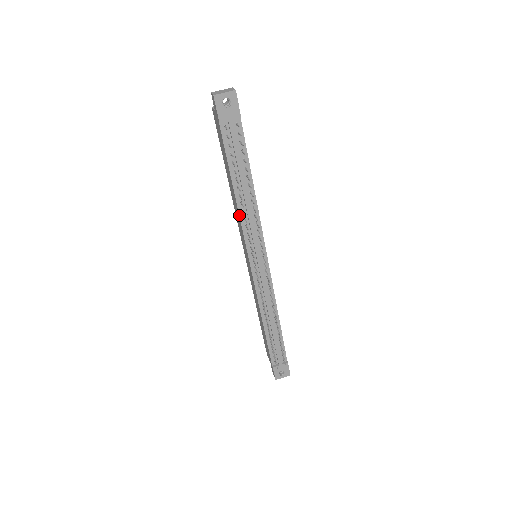
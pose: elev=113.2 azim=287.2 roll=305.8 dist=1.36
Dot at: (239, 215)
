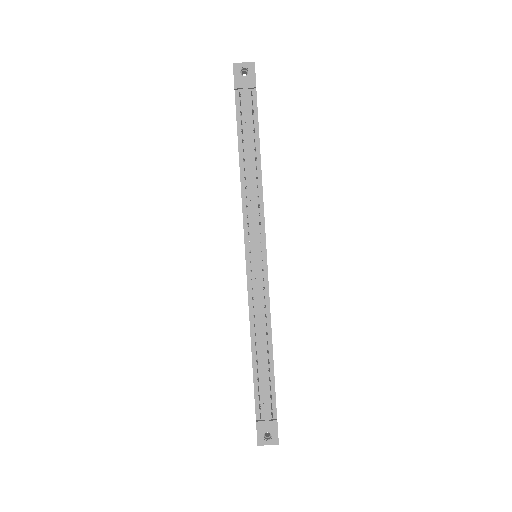
Dot at: (241, 193)
